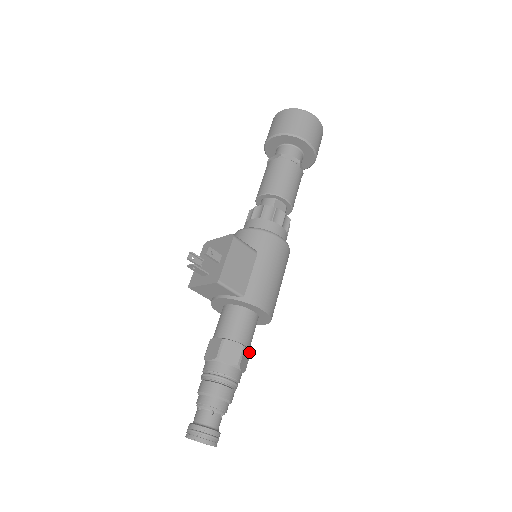
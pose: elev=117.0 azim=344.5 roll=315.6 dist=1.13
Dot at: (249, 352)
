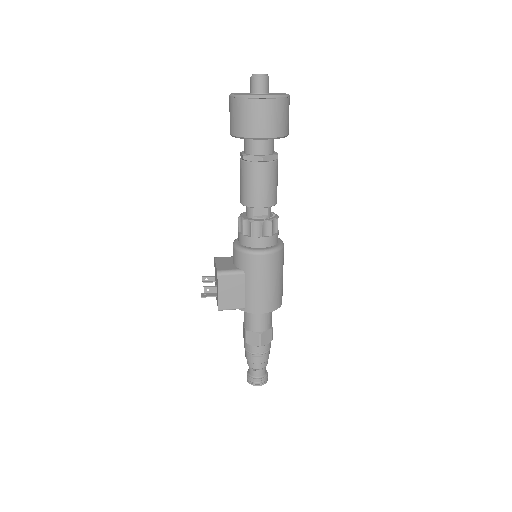
Dot at: (270, 330)
